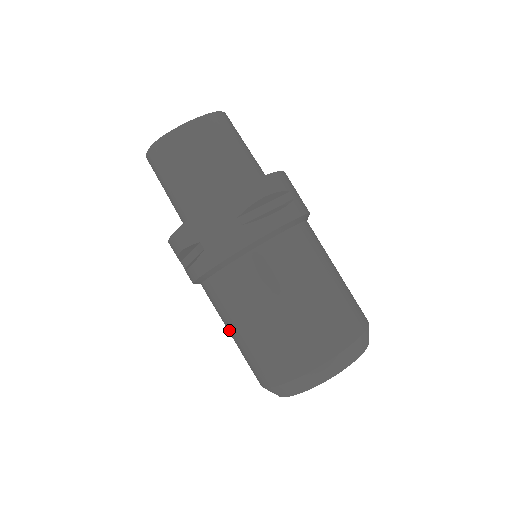
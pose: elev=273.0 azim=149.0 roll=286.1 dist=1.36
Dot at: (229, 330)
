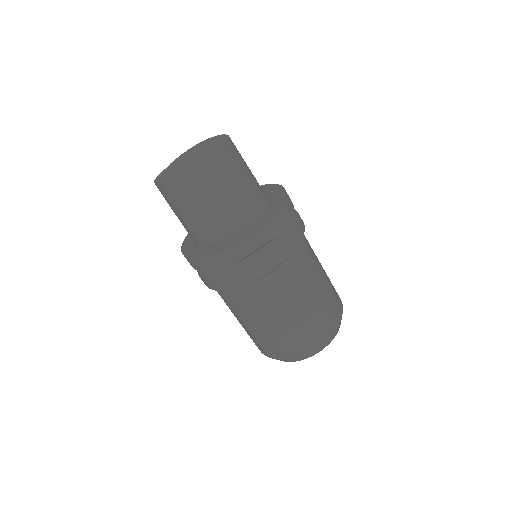
Dot at: occluded
